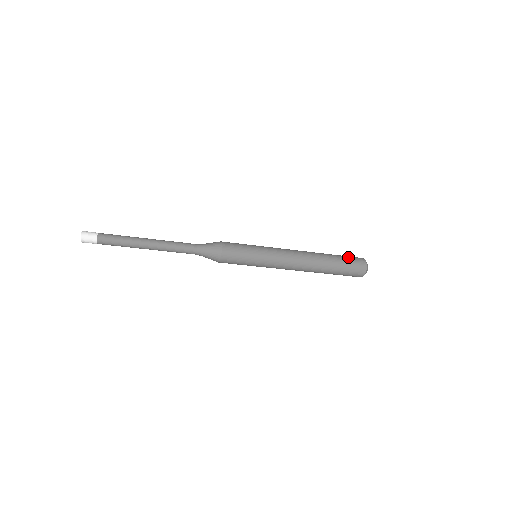
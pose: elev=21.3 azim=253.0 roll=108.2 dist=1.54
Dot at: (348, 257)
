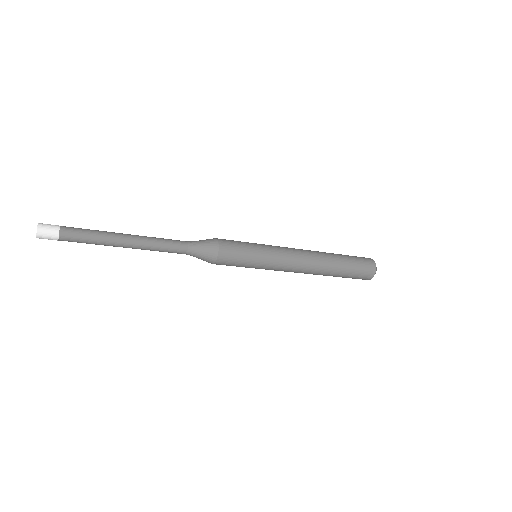
Dot at: (353, 256)
